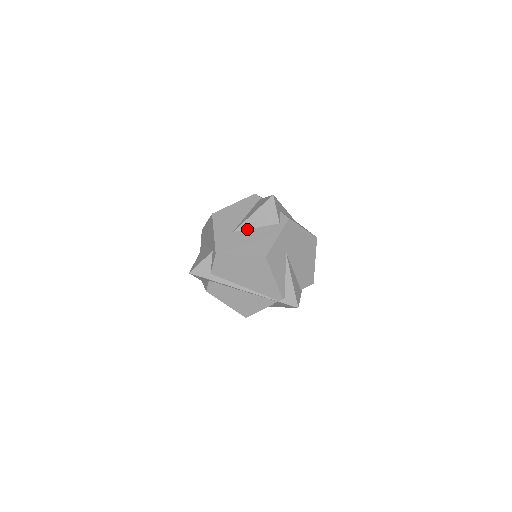
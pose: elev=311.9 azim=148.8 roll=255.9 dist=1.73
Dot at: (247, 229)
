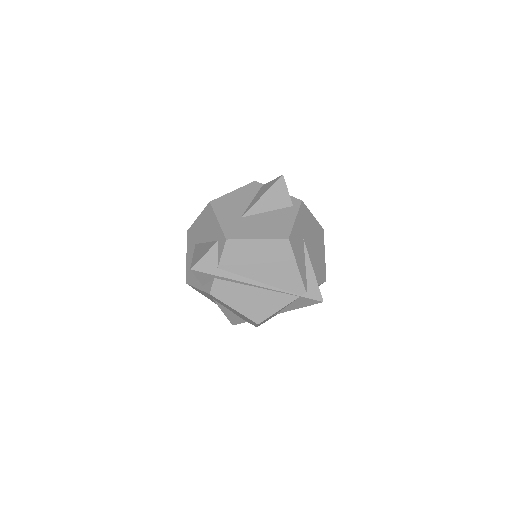
Dot at: (257, 213)
